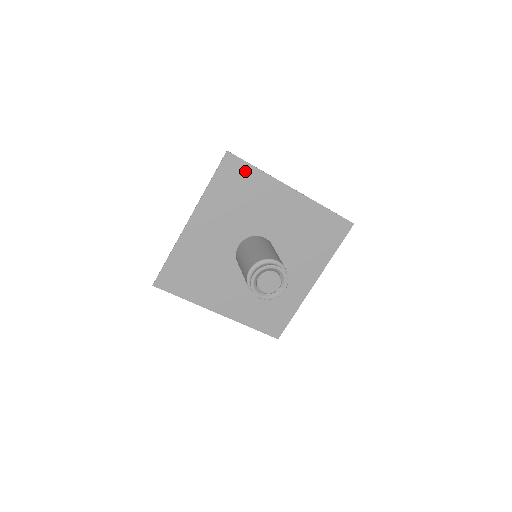
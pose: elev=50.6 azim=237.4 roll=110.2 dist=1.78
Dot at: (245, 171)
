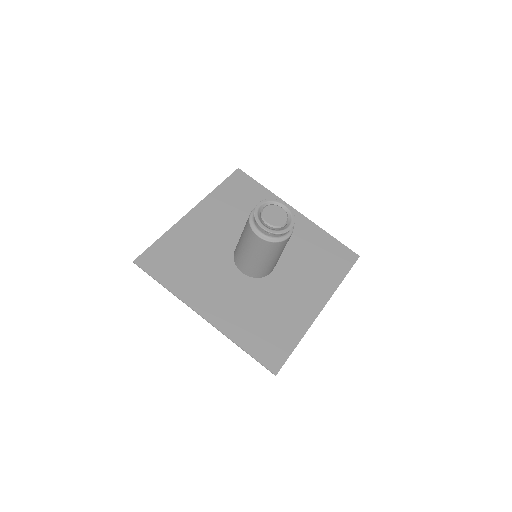
Dot at: (252, 186)
